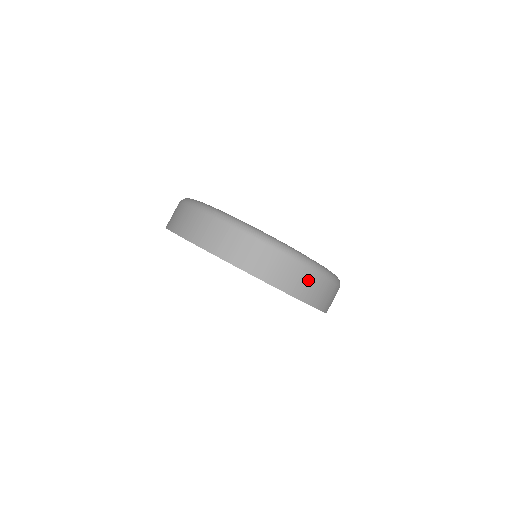
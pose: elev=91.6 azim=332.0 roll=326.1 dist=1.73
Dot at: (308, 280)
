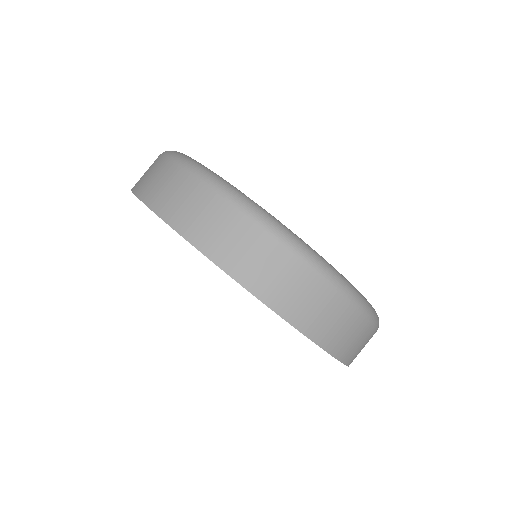
Dot at: (228, 225)
